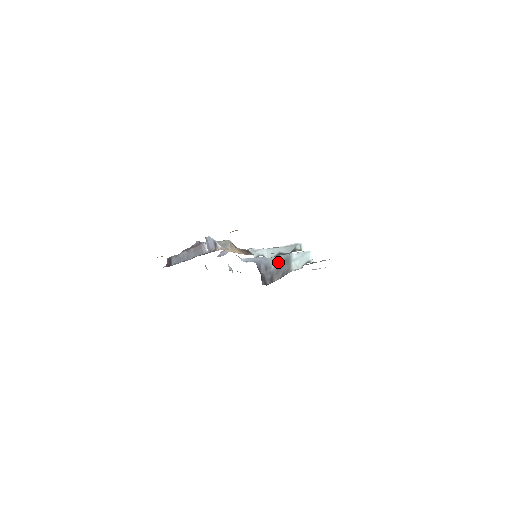
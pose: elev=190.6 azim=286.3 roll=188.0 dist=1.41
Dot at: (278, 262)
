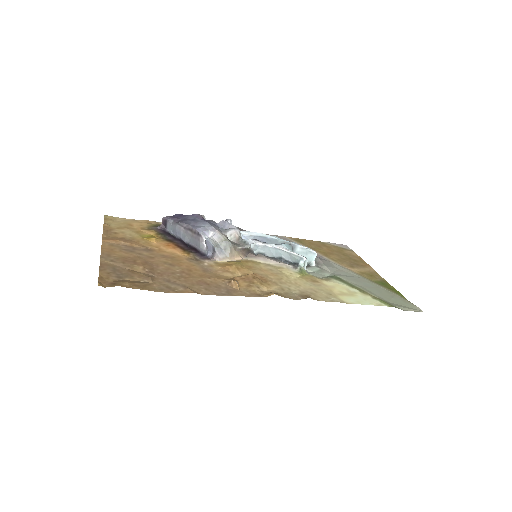
Dot at: occluded
